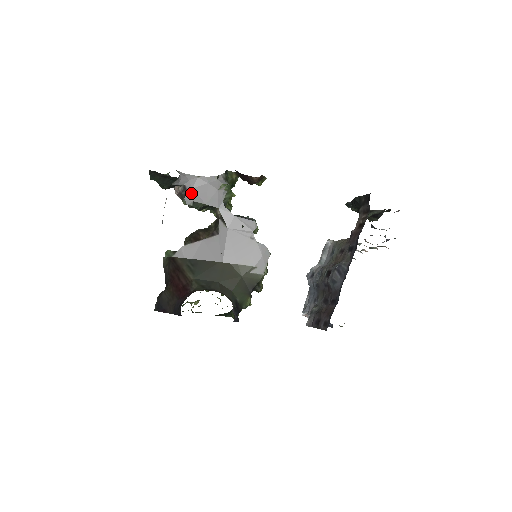
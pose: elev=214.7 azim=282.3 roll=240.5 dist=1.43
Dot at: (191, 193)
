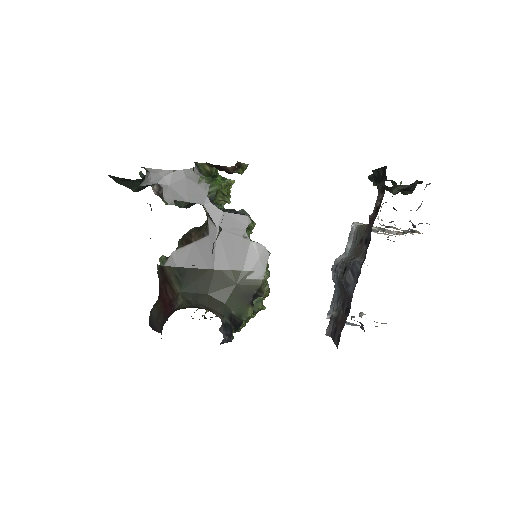
Dot at: (169, 191)
